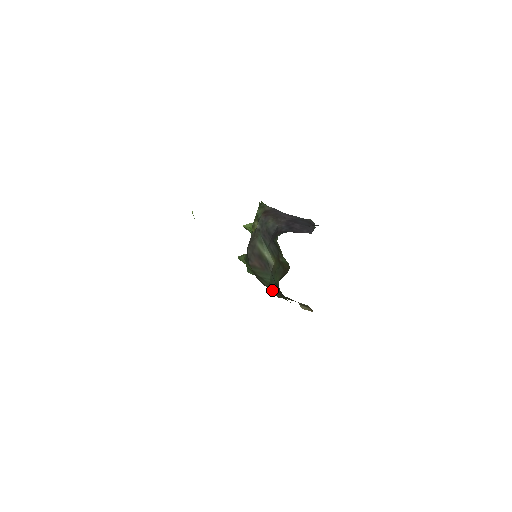
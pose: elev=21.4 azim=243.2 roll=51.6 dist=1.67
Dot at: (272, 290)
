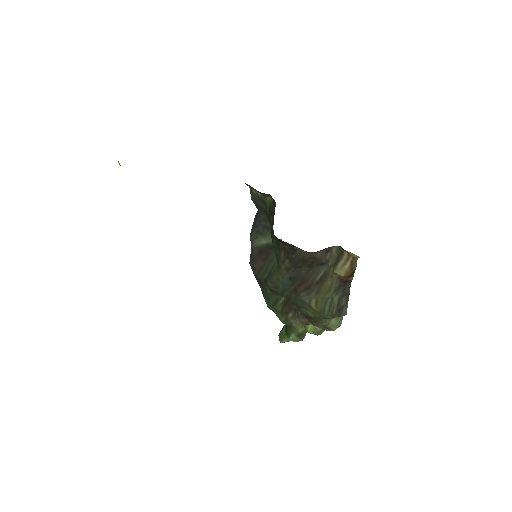
Dot at: (289, 278)
